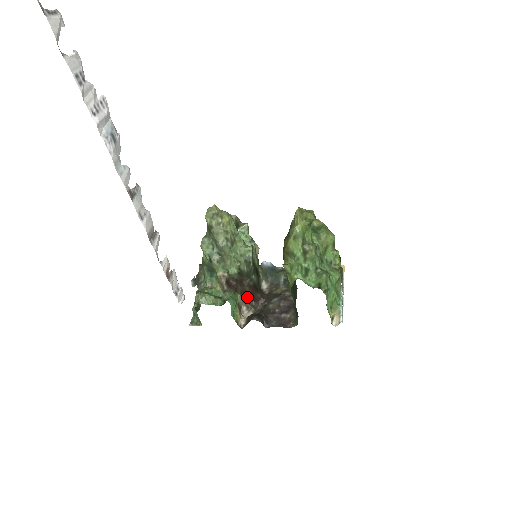
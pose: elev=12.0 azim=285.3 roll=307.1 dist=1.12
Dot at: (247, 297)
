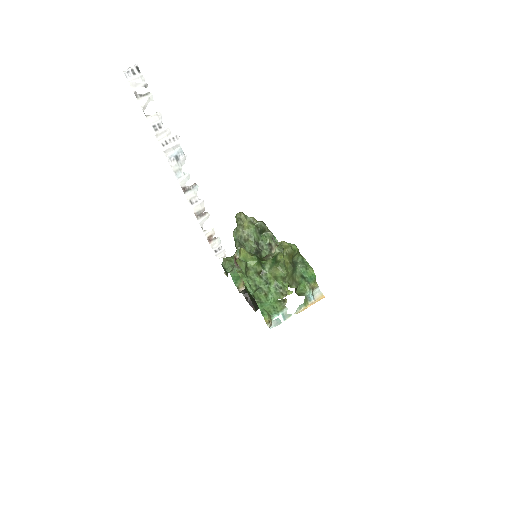
Dot at: occluded
